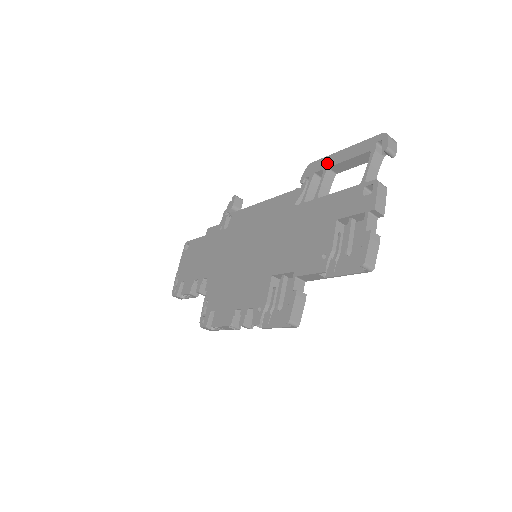
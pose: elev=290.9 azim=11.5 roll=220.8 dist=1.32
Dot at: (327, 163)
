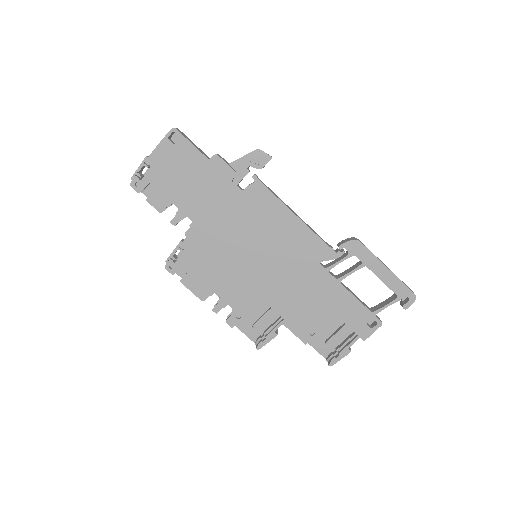
Dot at: (369, 262)
